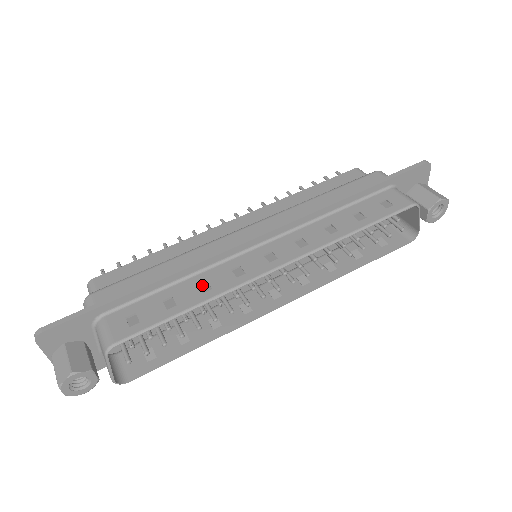
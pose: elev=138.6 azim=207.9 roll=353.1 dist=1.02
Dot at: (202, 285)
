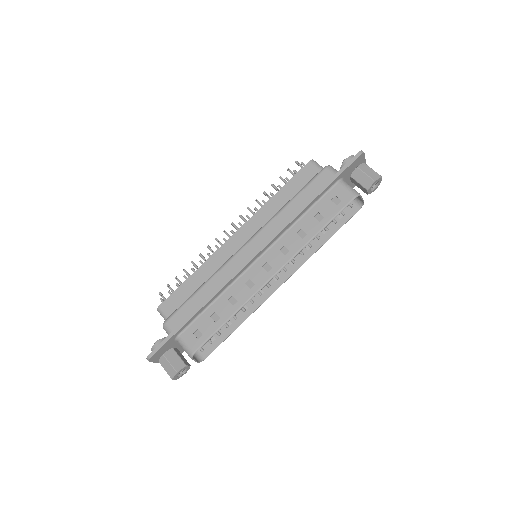
Dot at: (230, 299)
